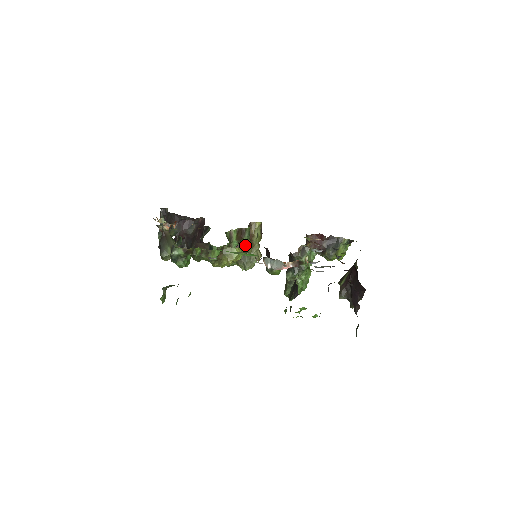
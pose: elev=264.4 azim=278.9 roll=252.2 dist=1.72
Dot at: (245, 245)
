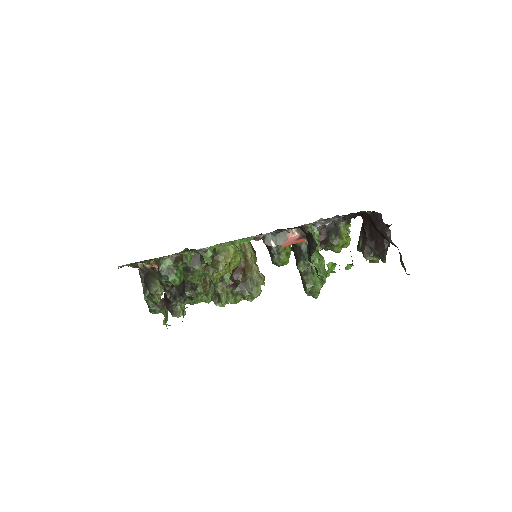
Dot at: occluded
